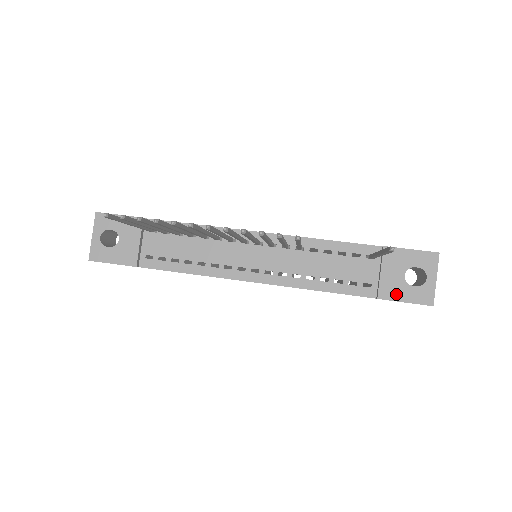
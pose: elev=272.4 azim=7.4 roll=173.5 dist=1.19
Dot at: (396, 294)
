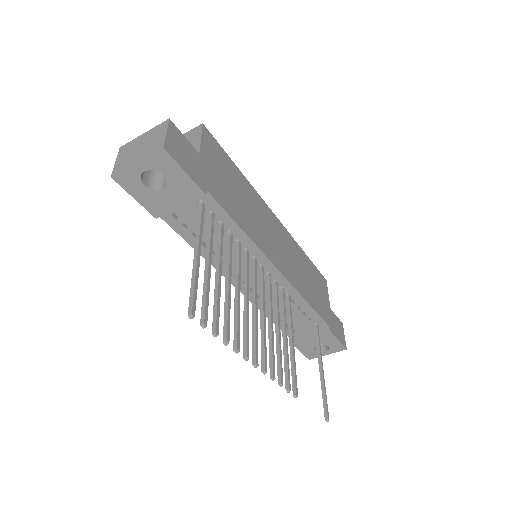
Dot at: (302, 347)
